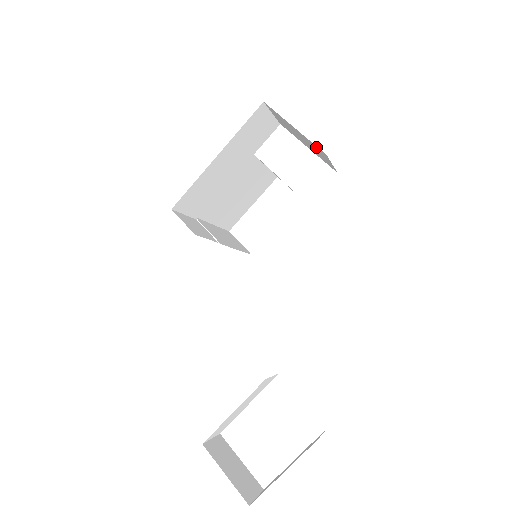
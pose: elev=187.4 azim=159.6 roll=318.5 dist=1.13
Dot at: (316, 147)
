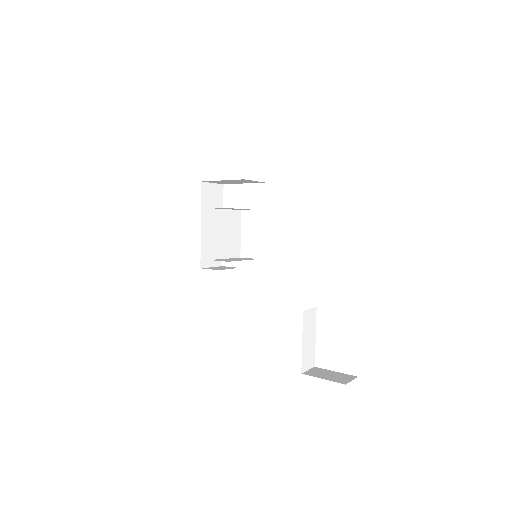
Dot at: (238, 180)
